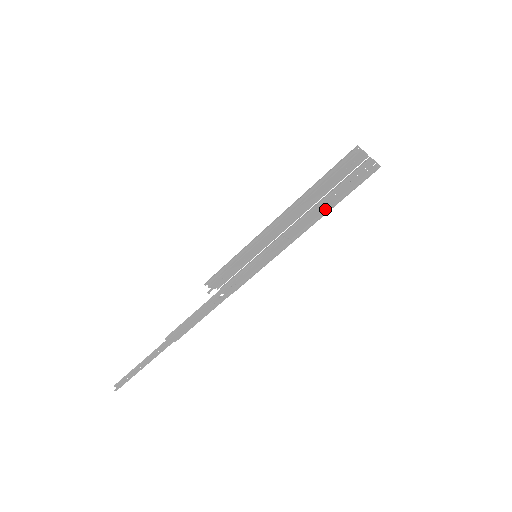
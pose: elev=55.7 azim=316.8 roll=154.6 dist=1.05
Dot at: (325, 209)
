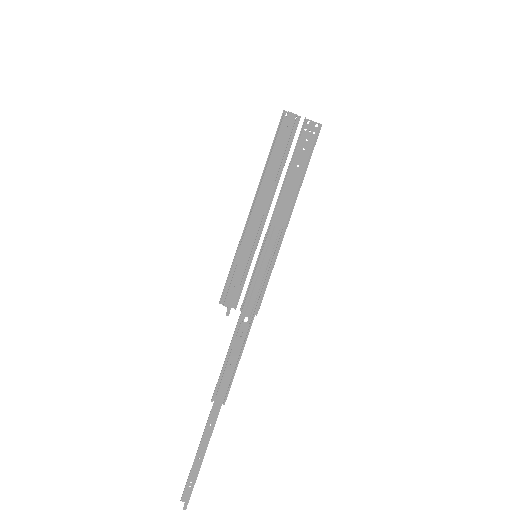
Dot at: (299, 185)
